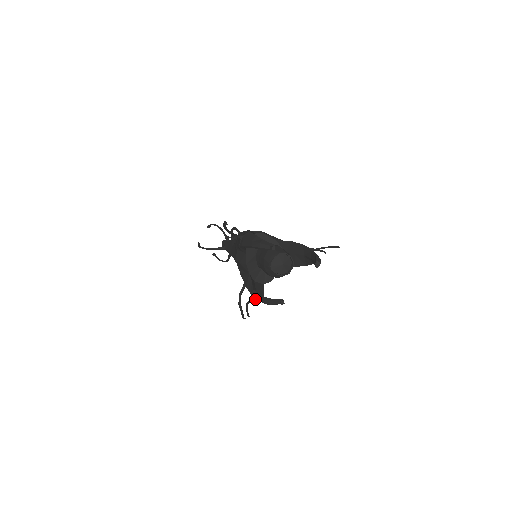
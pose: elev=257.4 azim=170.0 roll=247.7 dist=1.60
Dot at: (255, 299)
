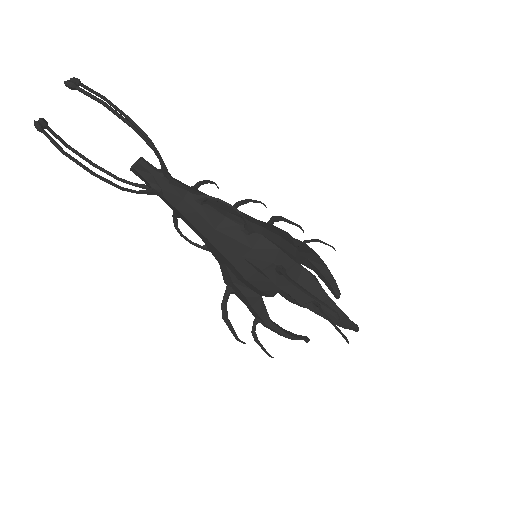
Dot at: occluded
